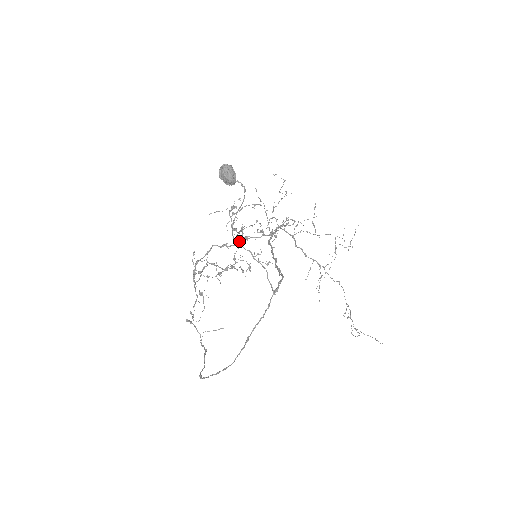
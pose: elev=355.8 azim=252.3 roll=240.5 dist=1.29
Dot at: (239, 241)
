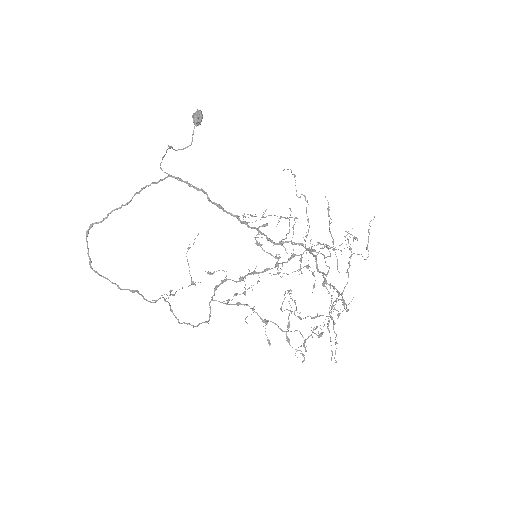
Dot at: (269, 268)
